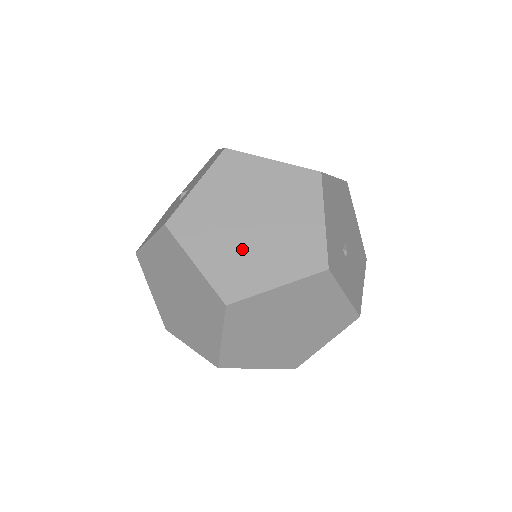
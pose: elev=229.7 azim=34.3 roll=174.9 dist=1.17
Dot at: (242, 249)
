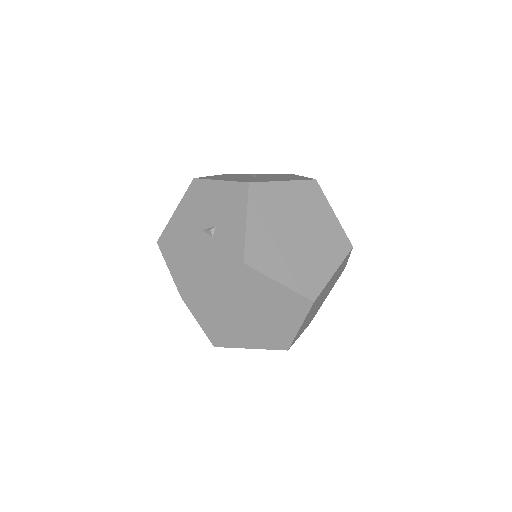
Dot at: (302, 257)
